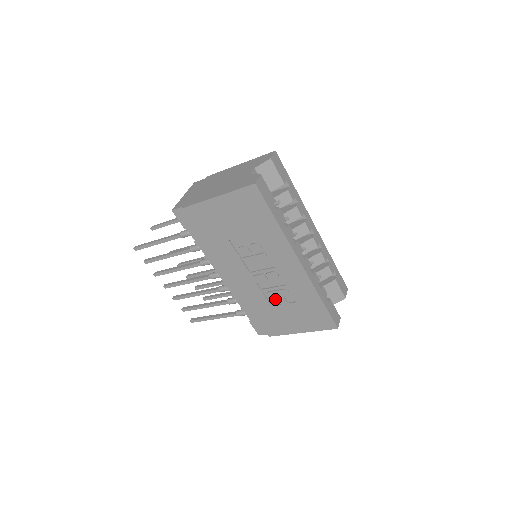
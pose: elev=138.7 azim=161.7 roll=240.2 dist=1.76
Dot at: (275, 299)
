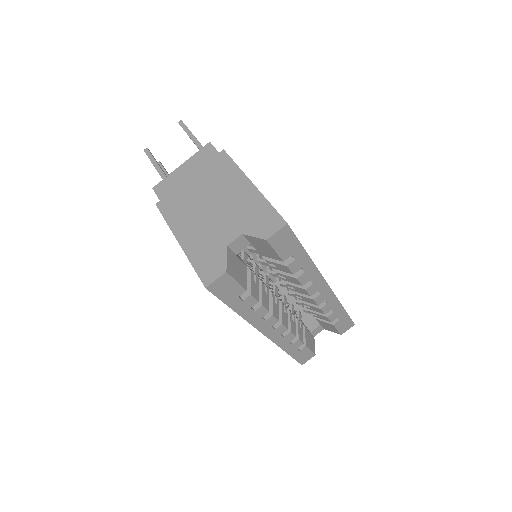
Dot at: occluded
